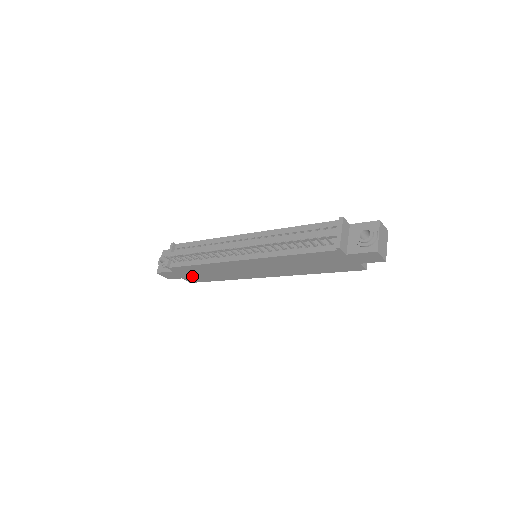
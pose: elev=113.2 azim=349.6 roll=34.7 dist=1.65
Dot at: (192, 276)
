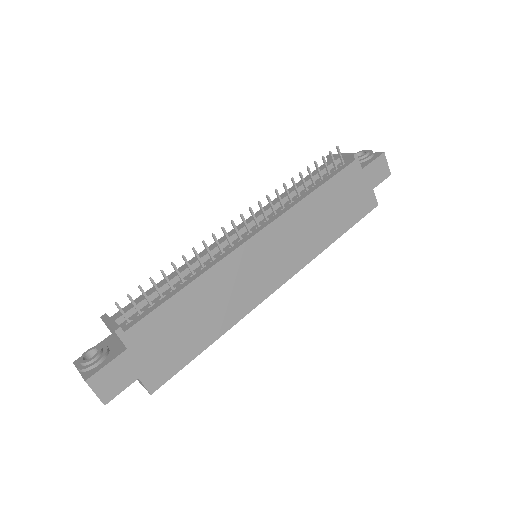
Dot at: (162, 353)
